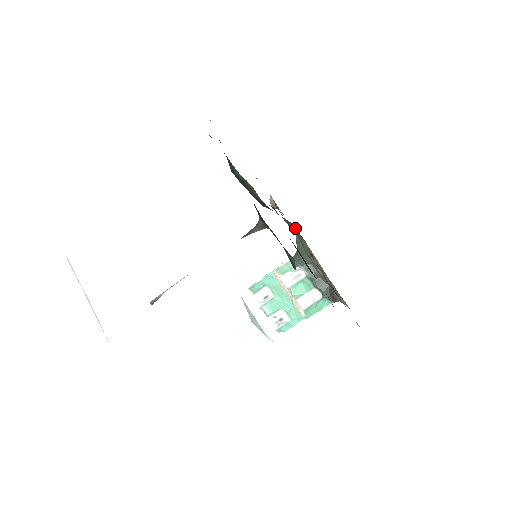
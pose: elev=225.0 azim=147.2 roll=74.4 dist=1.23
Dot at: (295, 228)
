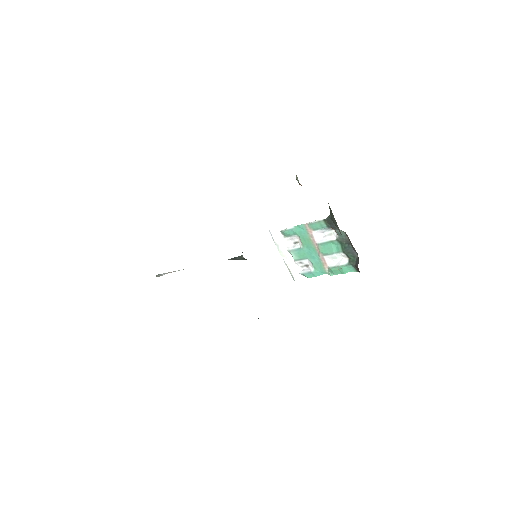
Dot at: occluded
